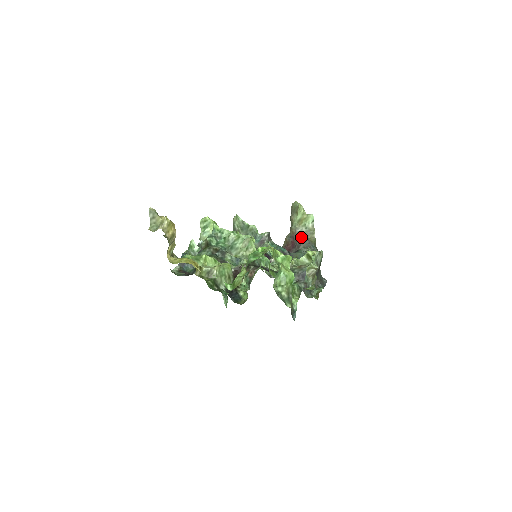
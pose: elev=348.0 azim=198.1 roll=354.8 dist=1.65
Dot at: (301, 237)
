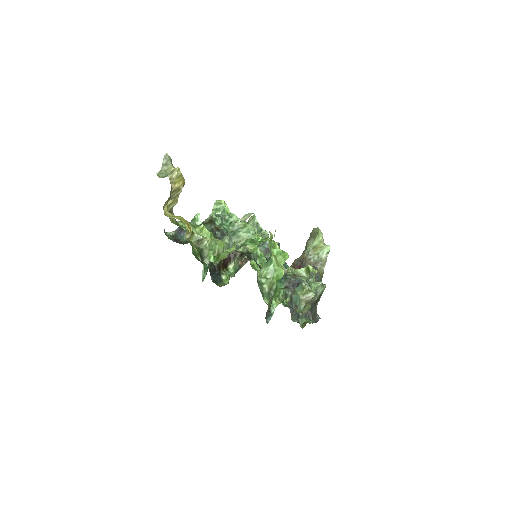
Dot at: (310, 264)
